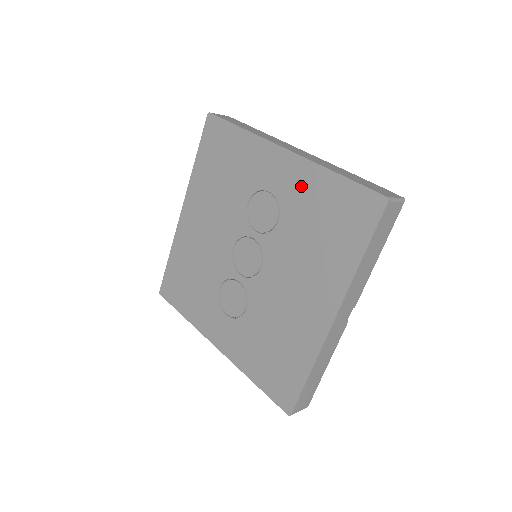
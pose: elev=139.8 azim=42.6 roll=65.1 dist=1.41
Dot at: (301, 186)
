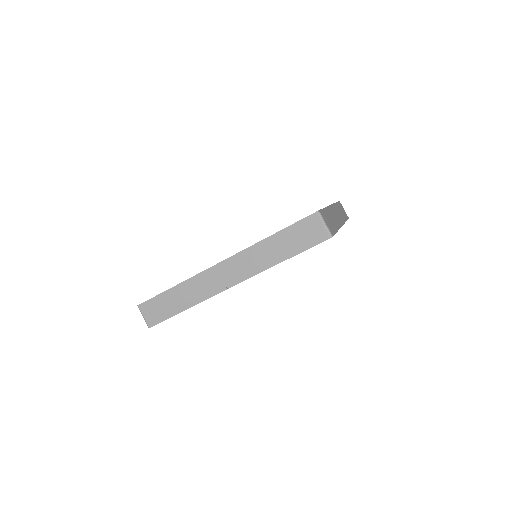
Dot at: occluded
